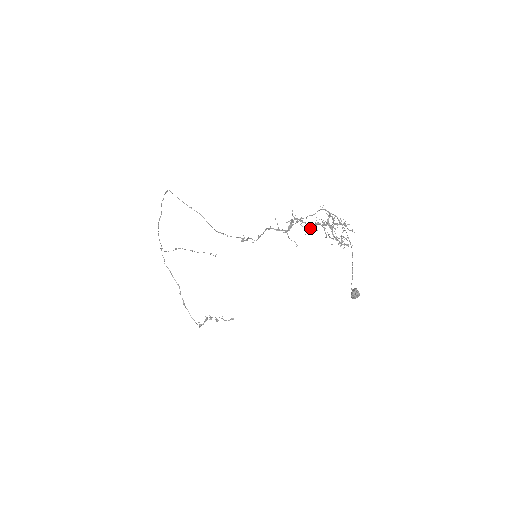
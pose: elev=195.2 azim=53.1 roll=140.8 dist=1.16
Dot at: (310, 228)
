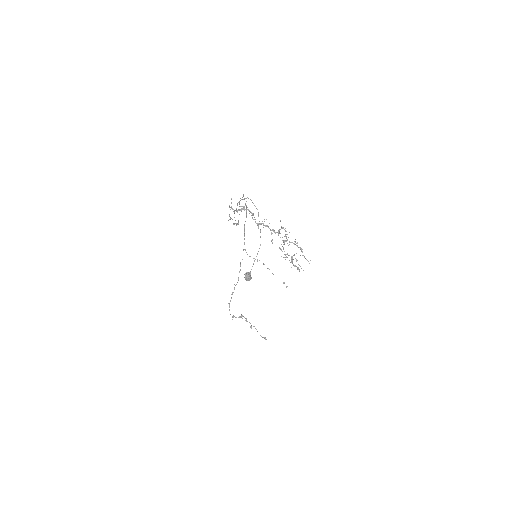
Dot at: (257, 223)
